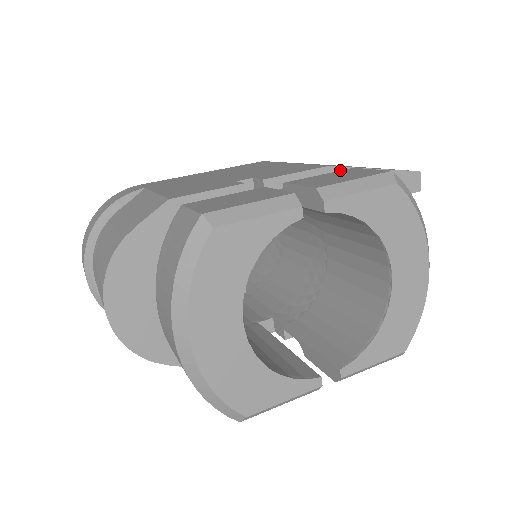
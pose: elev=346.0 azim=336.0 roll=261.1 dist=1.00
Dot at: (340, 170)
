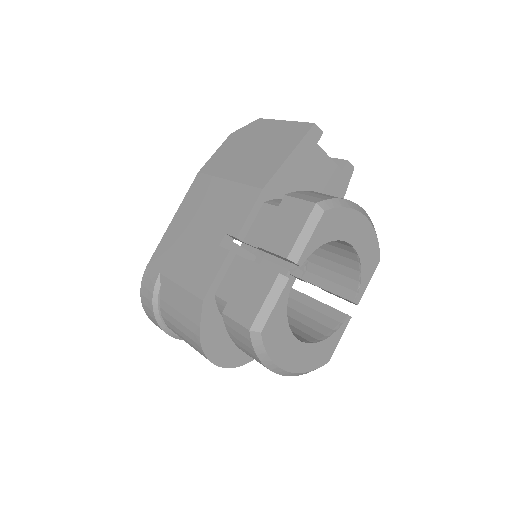
Dot at: (270, 182)
